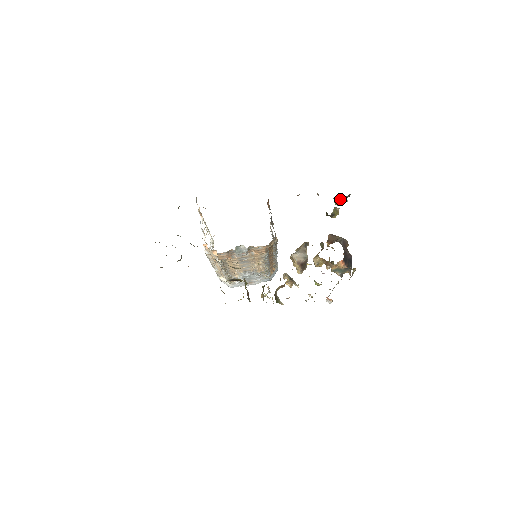
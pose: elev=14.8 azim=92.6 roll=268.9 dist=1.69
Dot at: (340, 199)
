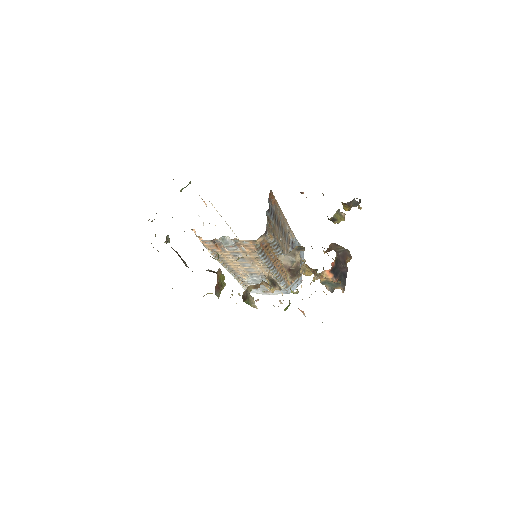
Dot at: (347, 203)
